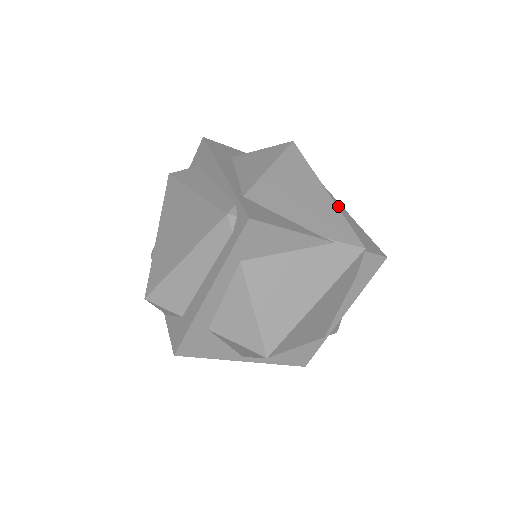
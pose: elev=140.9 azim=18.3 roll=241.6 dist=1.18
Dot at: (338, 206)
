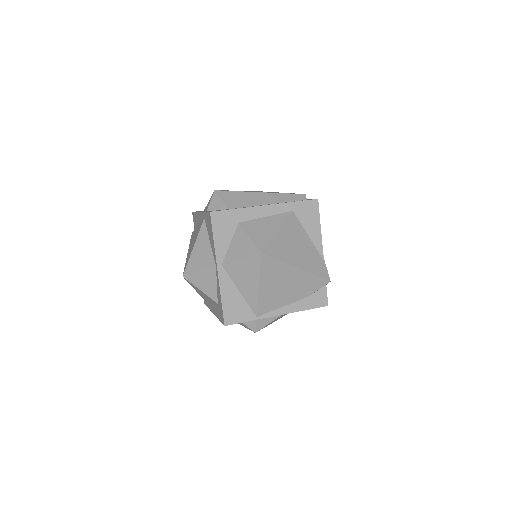
Dot at: occluded
